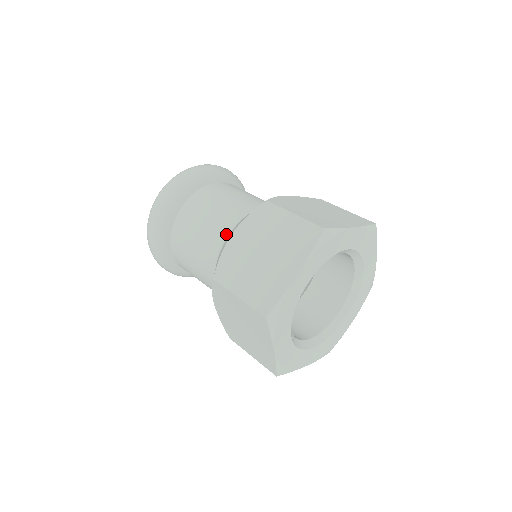
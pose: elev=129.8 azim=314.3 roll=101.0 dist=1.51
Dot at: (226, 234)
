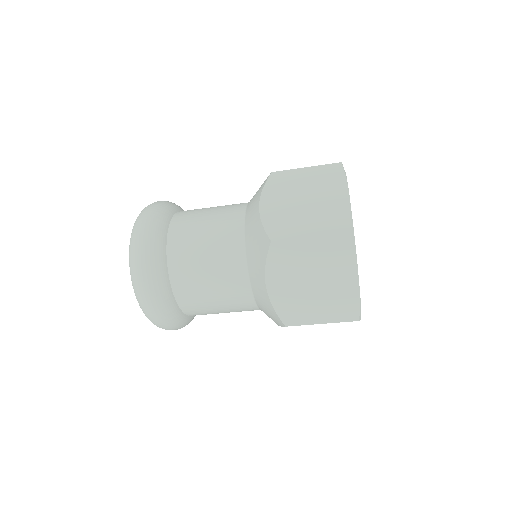
Dot at: (241, 222)
